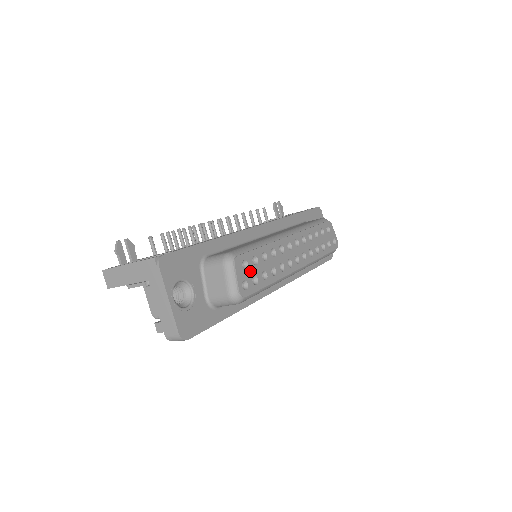
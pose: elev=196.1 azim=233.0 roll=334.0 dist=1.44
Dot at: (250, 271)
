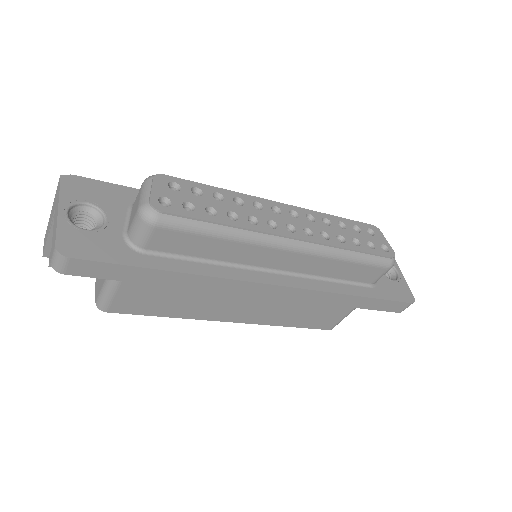
Dot at: (182, 195)
